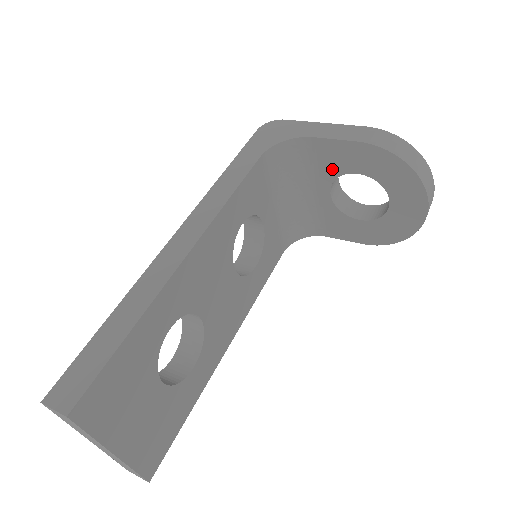
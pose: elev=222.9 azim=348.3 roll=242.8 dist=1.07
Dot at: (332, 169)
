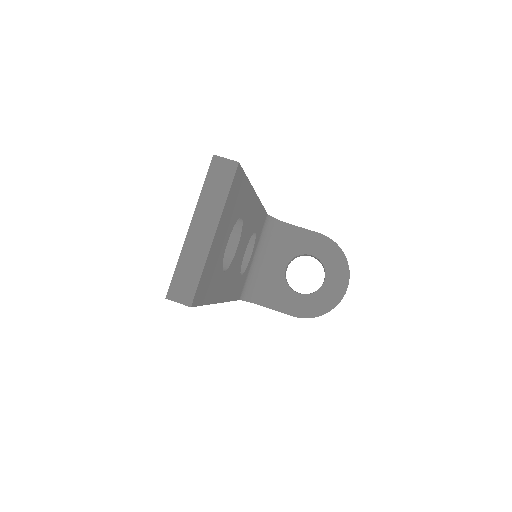
Dot at: (295, 249)
